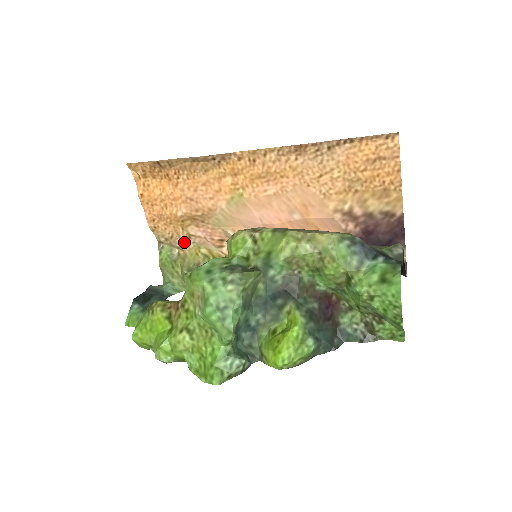
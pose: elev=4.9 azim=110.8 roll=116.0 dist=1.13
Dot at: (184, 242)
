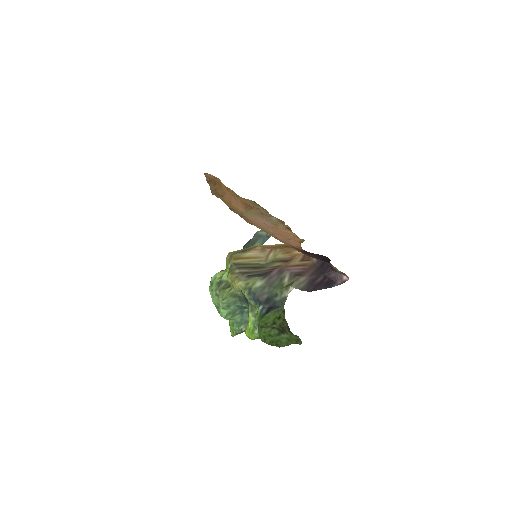
Dot at: occluded
